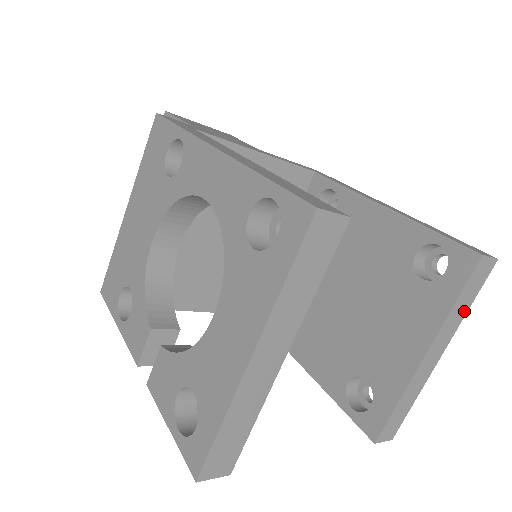
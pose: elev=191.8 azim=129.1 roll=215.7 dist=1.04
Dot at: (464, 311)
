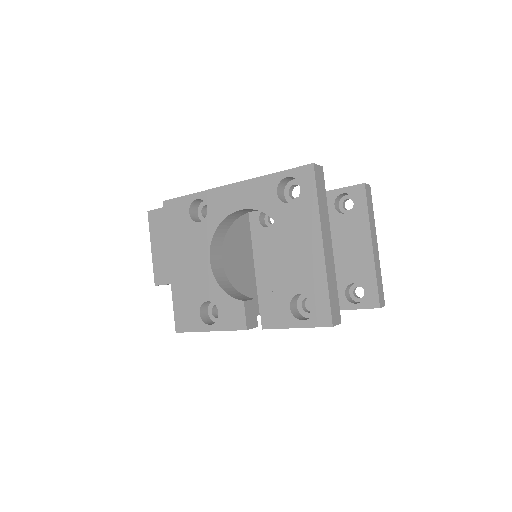
Dot at: (373, 216)
